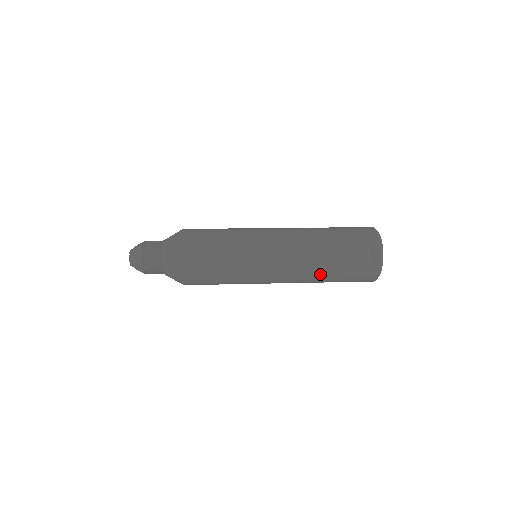
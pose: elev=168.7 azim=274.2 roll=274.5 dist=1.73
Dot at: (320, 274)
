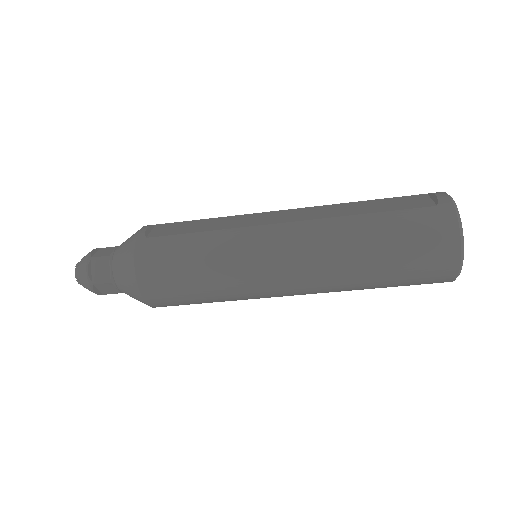
Dot at: (350, 223)
